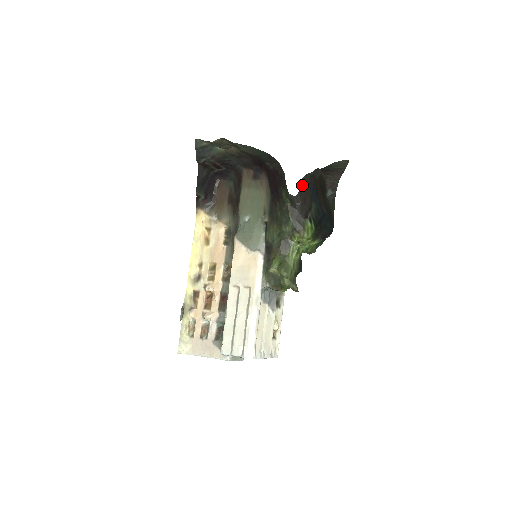
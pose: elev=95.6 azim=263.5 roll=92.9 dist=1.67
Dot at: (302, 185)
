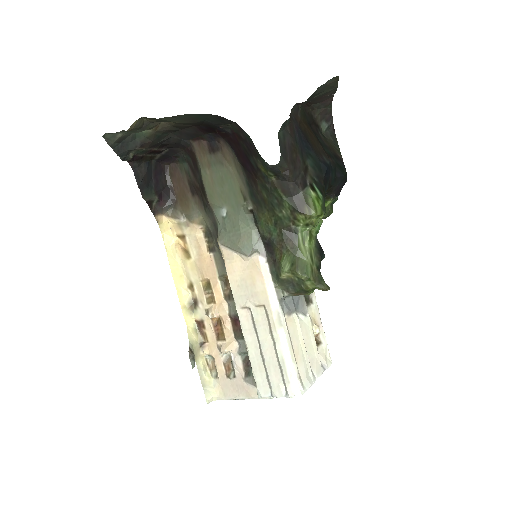
Dot at: (282, 143)
